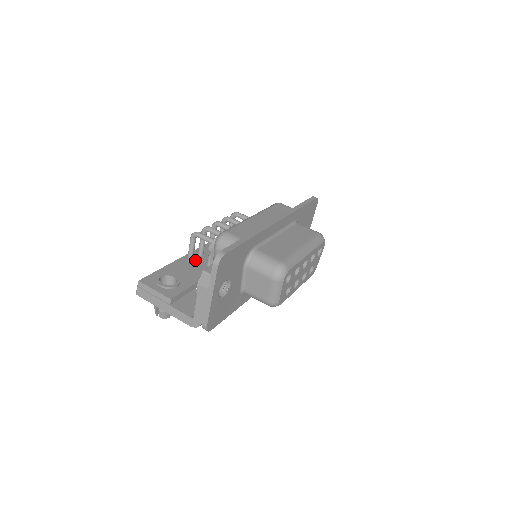
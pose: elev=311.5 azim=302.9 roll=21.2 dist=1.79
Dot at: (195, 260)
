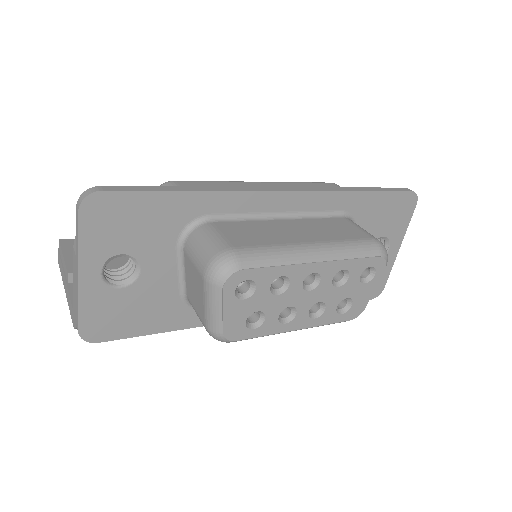
Dot at: occluded
